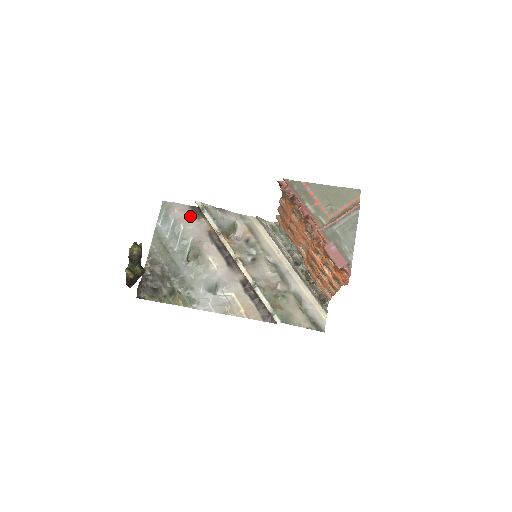
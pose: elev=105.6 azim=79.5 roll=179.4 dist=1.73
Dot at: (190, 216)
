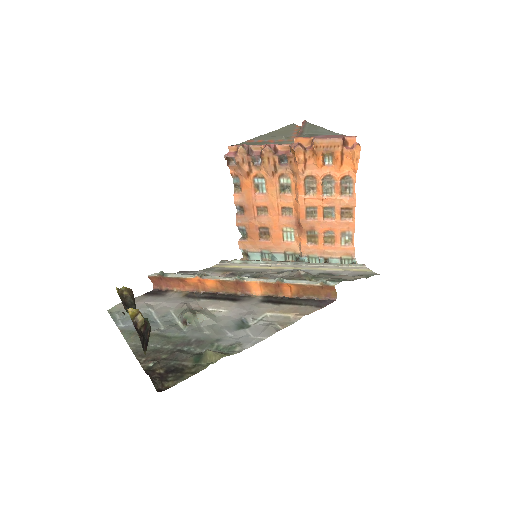
Dot at: (152, 299)
